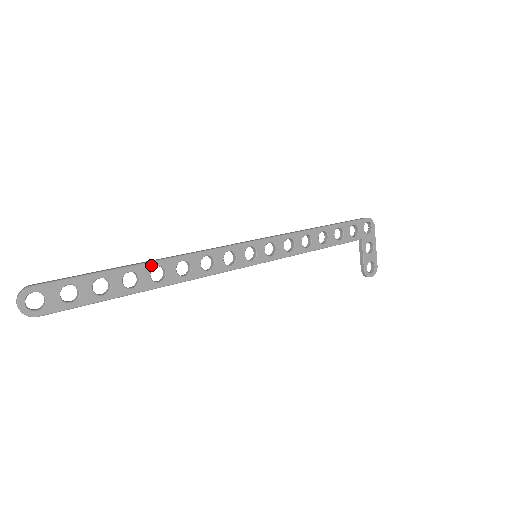
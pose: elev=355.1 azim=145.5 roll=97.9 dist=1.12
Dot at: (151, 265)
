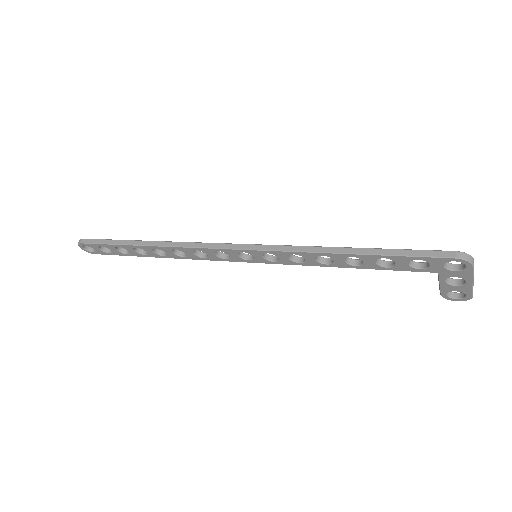
Dot at: (150, 247)
